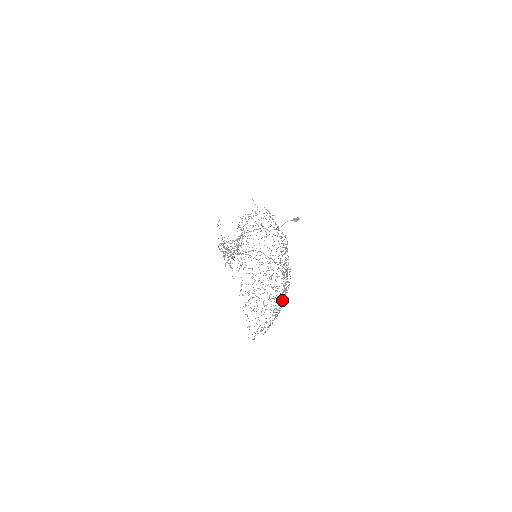
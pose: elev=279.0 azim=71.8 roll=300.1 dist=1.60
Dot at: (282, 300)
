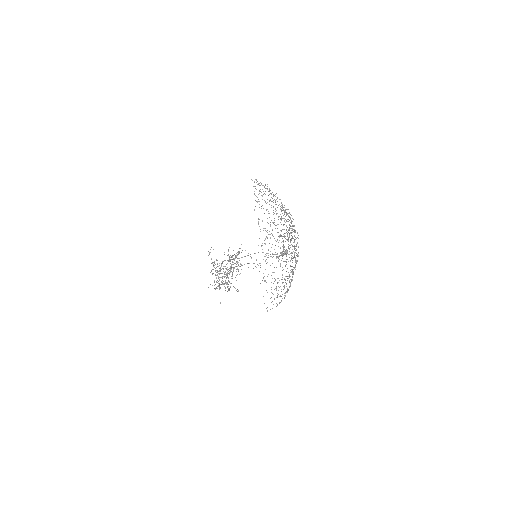
Dot at: occluded
